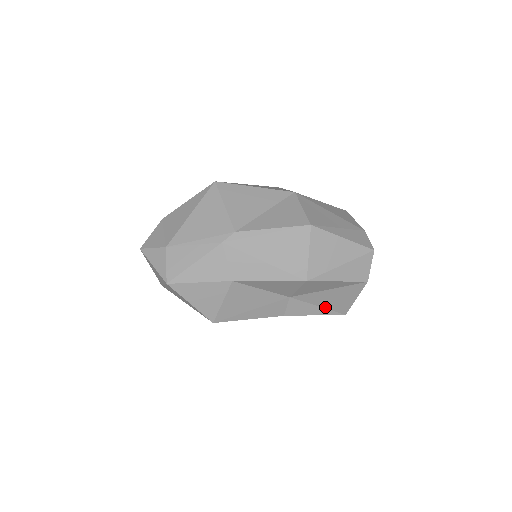
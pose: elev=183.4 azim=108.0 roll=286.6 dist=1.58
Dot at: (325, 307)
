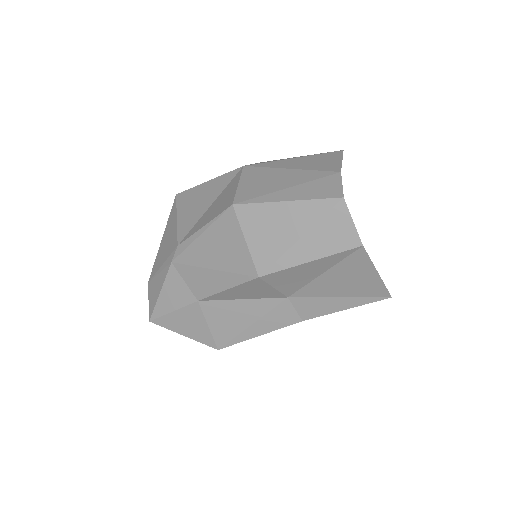
Dot at: (348, 296)
